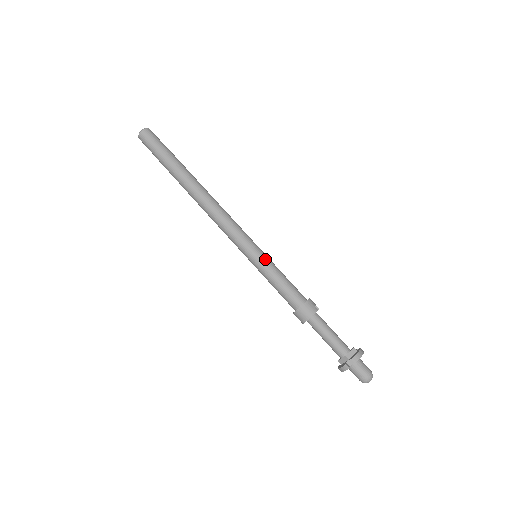
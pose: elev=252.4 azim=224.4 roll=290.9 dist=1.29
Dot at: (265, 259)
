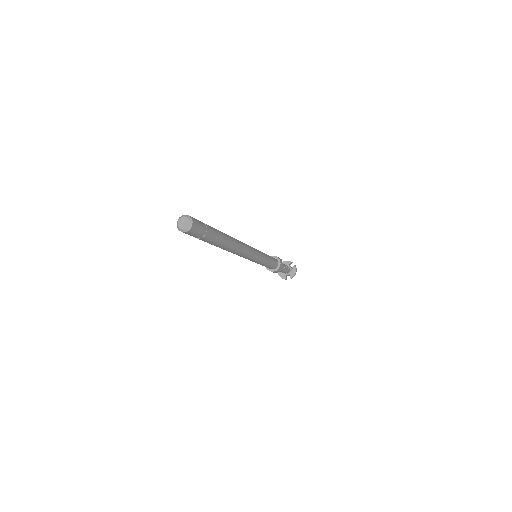
Dot at: (264, 260)
